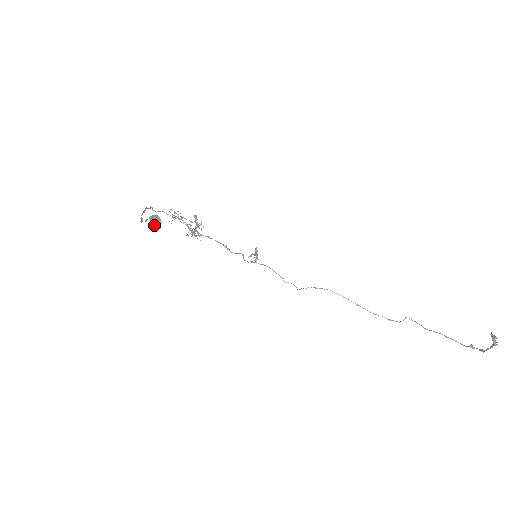
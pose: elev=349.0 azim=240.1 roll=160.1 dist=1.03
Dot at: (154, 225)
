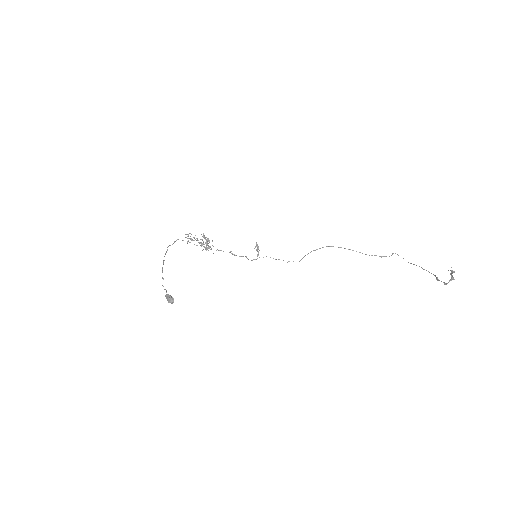
Dot at: (170, 302)
